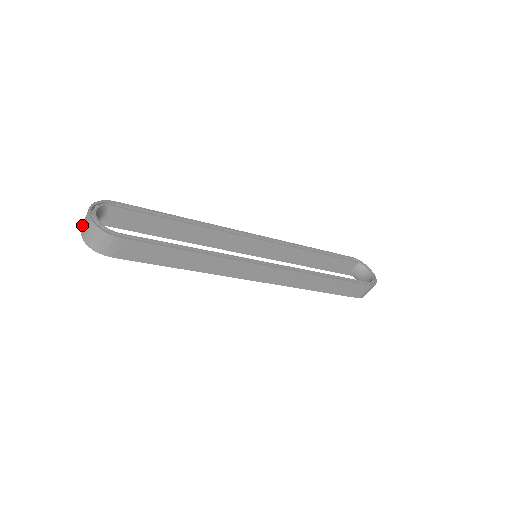
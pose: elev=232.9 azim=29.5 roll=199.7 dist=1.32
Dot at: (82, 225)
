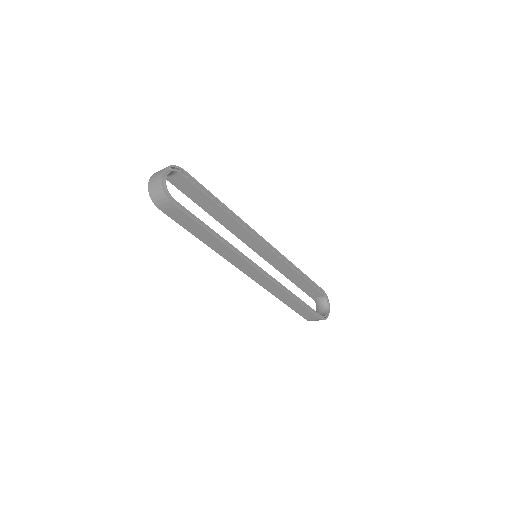
Dot at: (153, 174)
